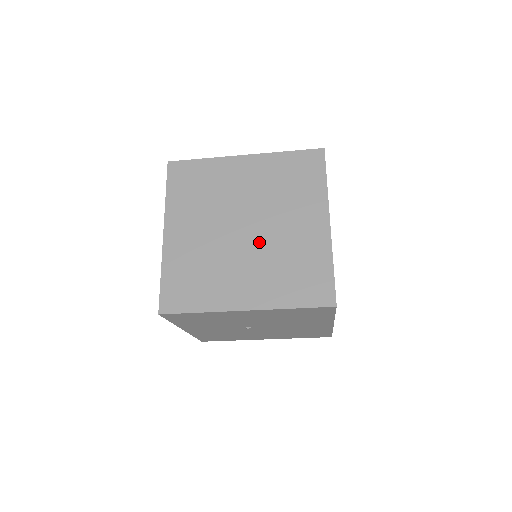
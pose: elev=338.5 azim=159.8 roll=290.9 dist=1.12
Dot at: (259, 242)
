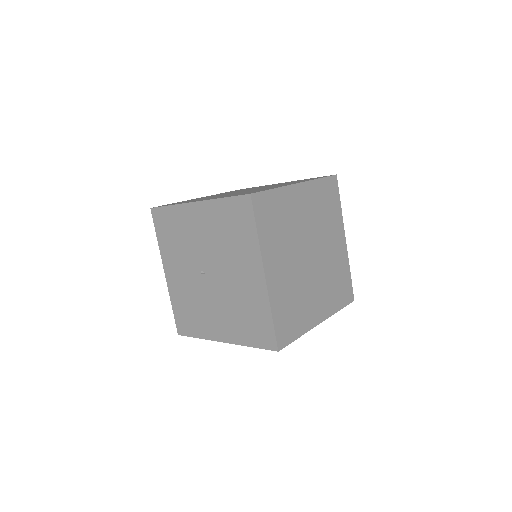
Dot at: (244, 191)
